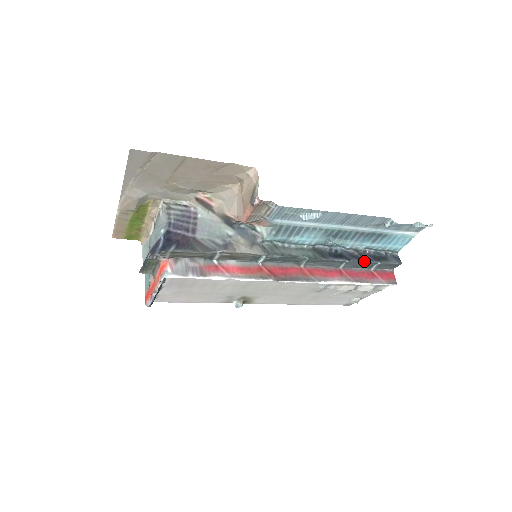
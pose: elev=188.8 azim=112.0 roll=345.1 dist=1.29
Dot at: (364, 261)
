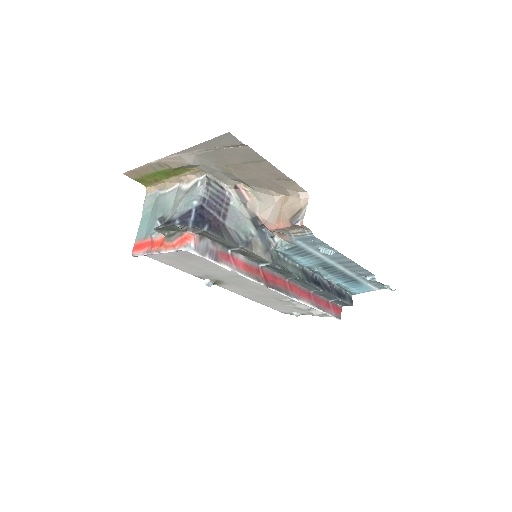
Dot at: (331, 294)
